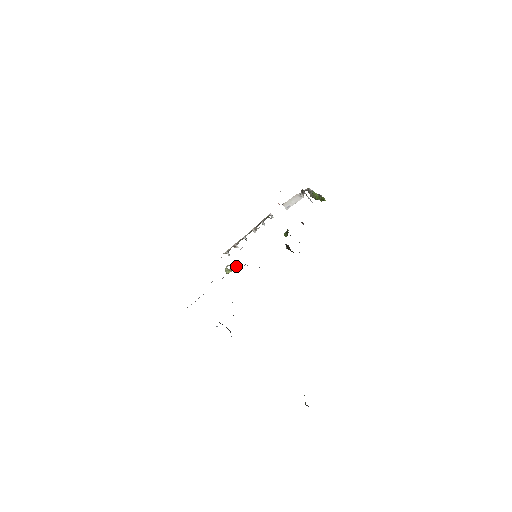
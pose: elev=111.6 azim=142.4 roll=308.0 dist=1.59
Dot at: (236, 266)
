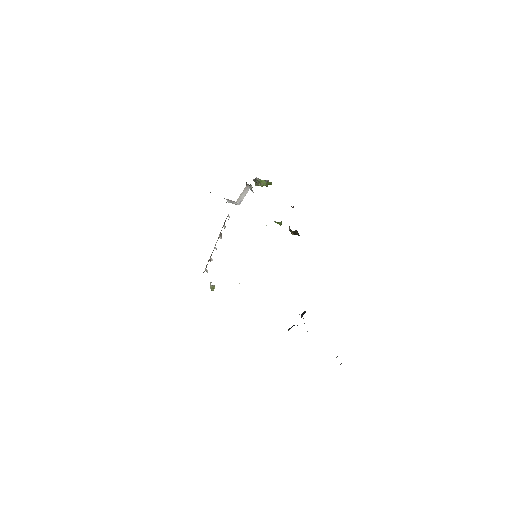
Dot at: occluded
